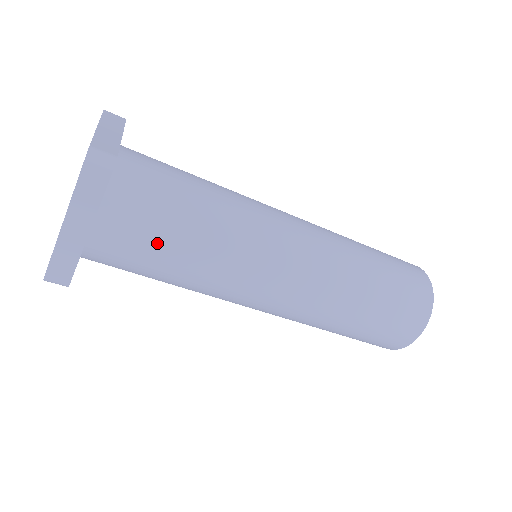
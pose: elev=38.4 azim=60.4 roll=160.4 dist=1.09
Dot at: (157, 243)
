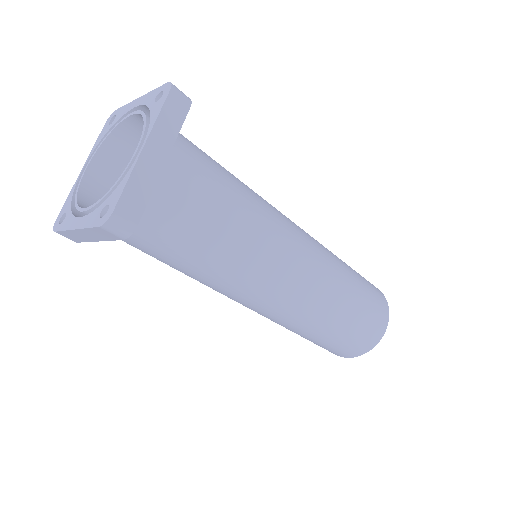
Dot at: (215, 191)
